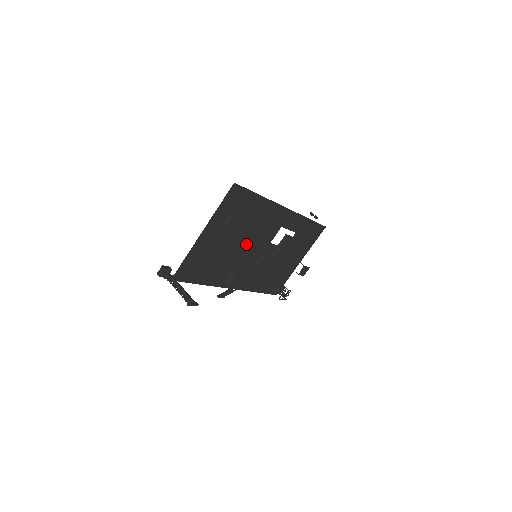
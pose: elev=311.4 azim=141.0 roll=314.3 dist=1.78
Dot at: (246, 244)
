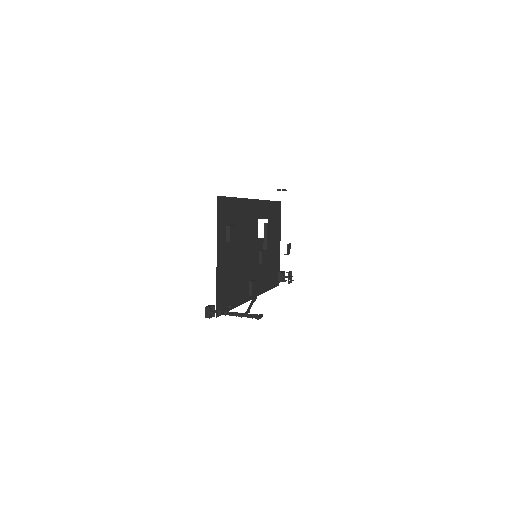
Dot at: (245, 250)
